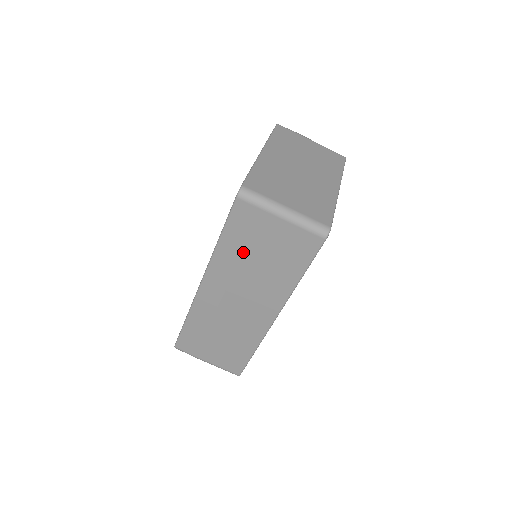
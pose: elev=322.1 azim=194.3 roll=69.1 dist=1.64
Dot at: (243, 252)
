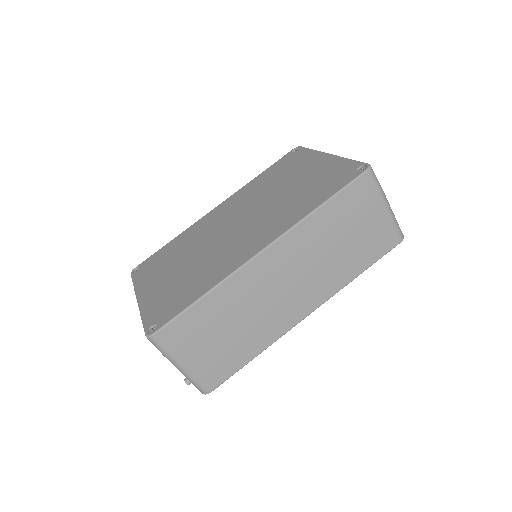
Dot at: (334, 228)
